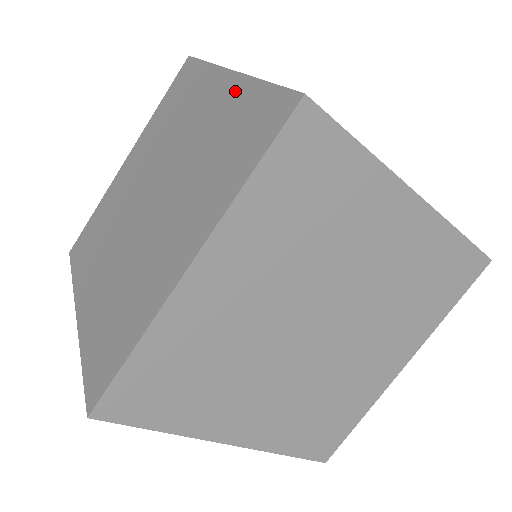
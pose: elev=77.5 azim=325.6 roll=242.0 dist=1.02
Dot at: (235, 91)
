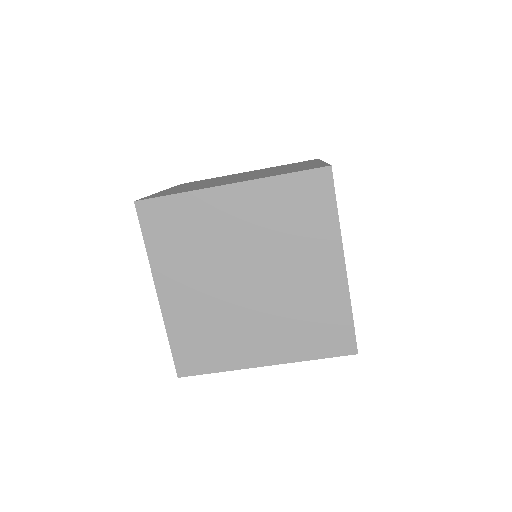
Dot at: (338, 292)
